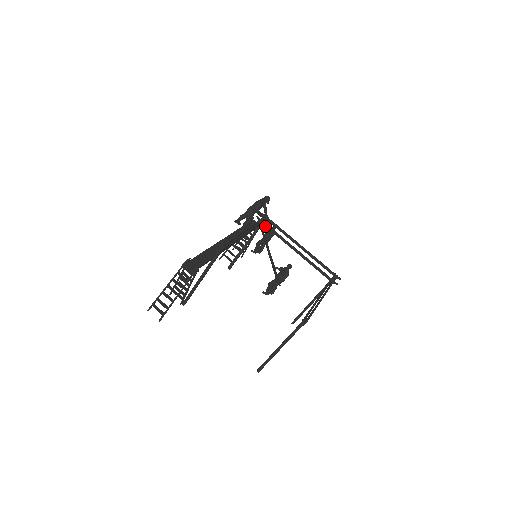
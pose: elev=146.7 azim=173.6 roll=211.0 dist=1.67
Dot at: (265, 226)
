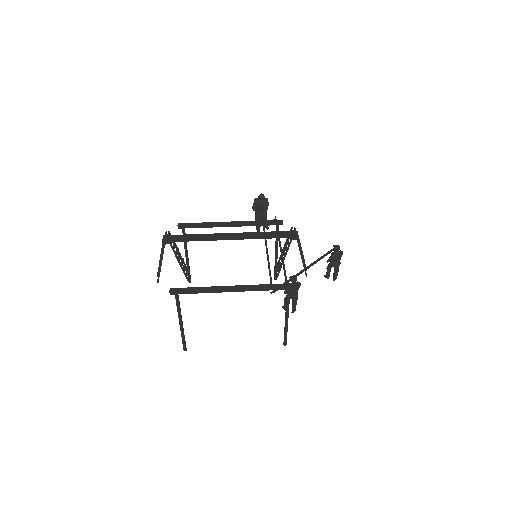
Dot at: (263, 225)
